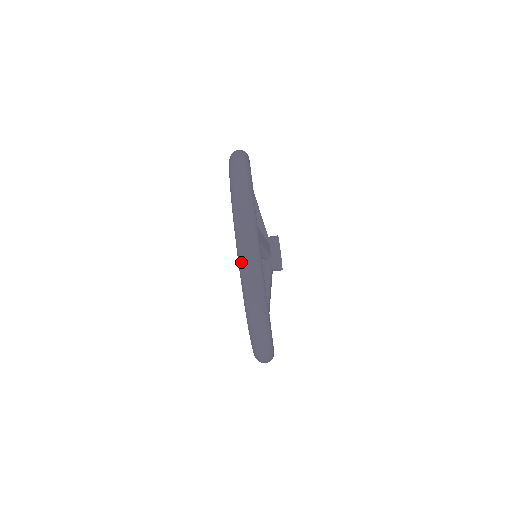
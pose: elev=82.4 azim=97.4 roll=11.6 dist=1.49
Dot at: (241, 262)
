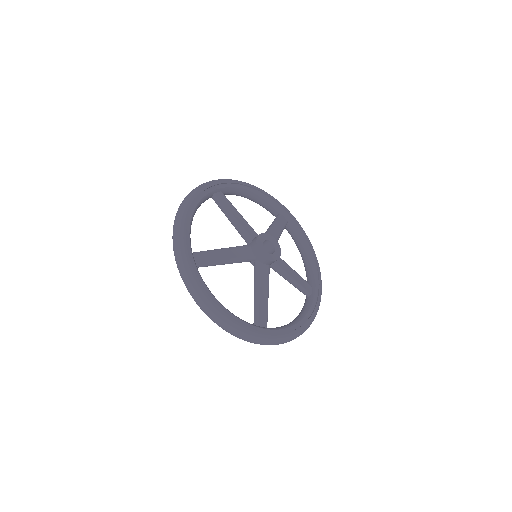
Dot at: occluded
